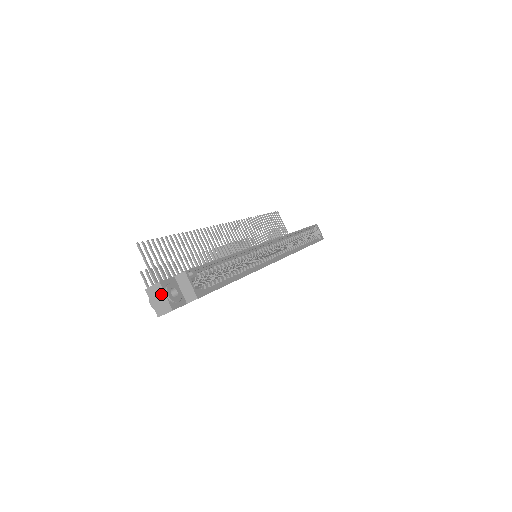
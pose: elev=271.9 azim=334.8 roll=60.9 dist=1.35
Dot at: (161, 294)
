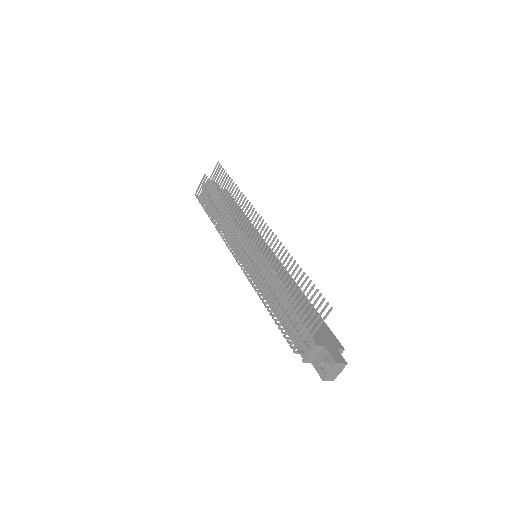
Dot at: (340, 370)
